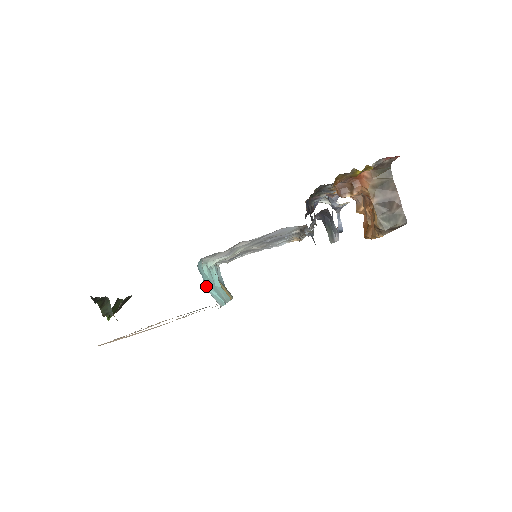
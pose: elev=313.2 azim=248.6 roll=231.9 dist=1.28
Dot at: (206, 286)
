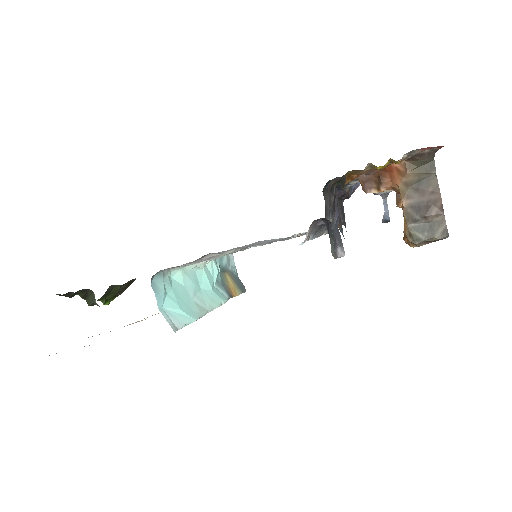
Dot at: (163, 303)
